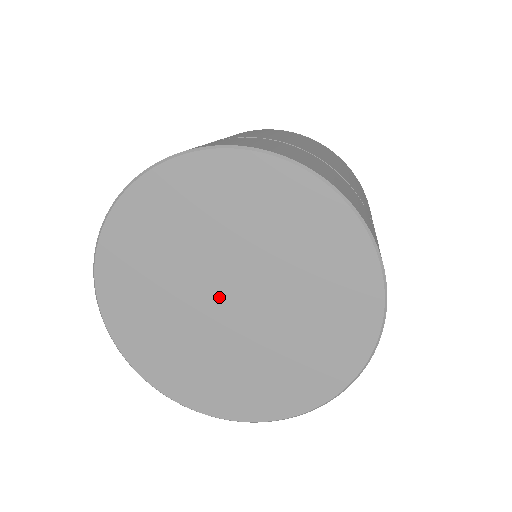
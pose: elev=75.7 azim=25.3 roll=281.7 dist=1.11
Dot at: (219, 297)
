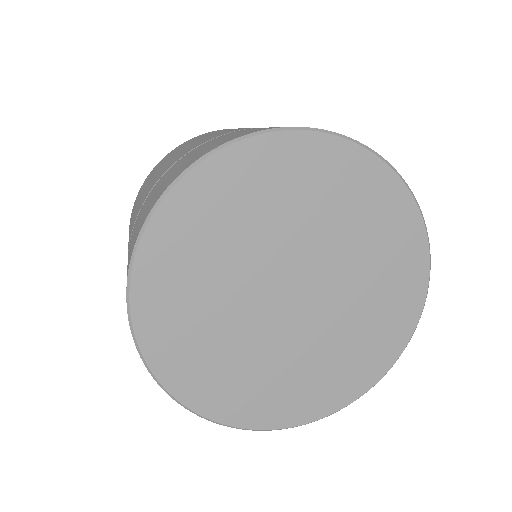
Dot at: (280, 299)
